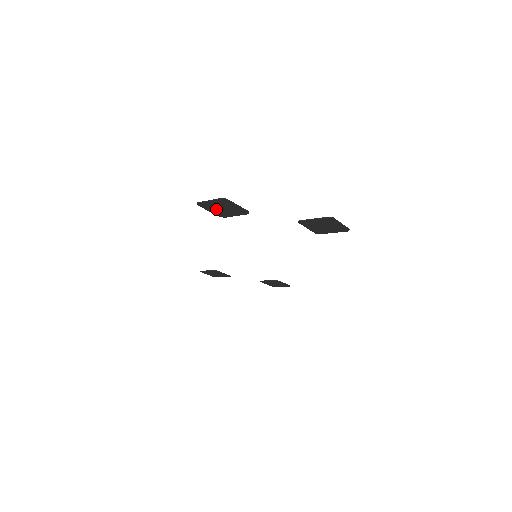
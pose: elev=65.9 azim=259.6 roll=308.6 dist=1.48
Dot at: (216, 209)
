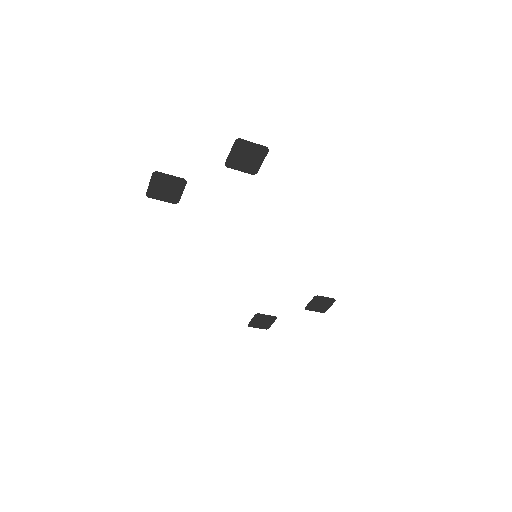
Dot at: (163, 193)
